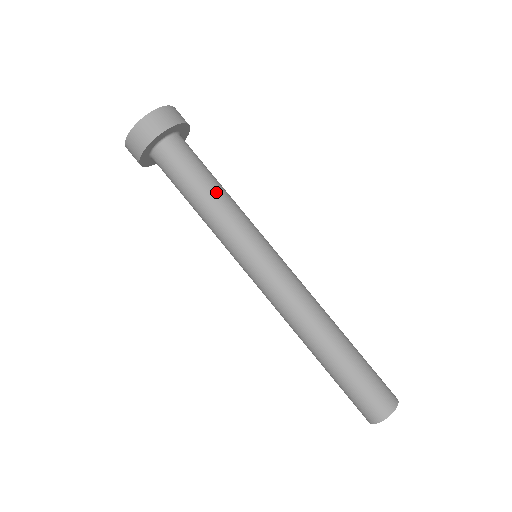
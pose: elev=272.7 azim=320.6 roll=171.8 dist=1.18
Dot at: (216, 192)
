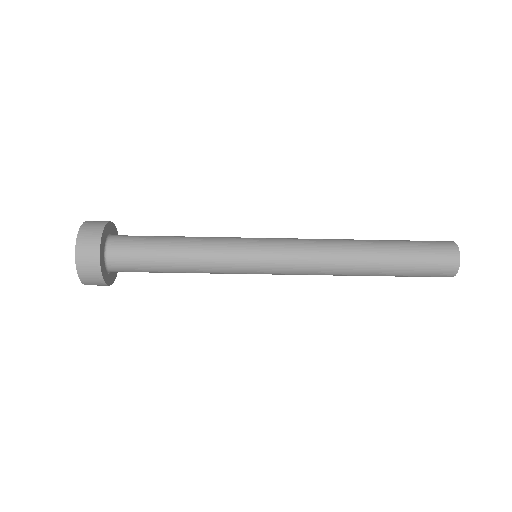
Dot at: (182, 245)
